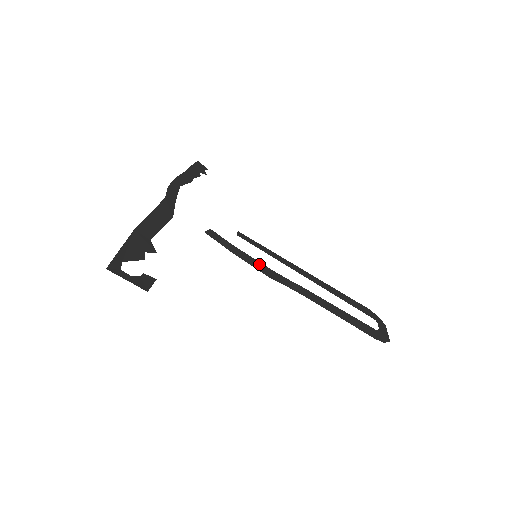
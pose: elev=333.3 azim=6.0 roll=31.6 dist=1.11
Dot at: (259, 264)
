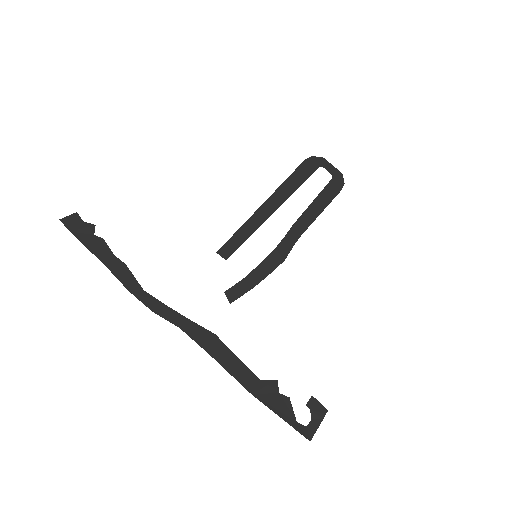
Dot at: (268, 261)
